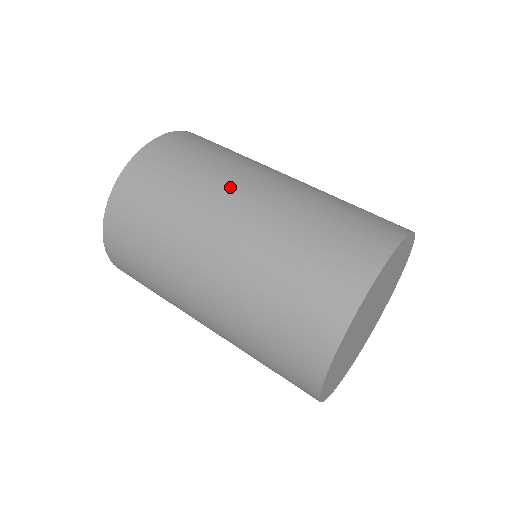
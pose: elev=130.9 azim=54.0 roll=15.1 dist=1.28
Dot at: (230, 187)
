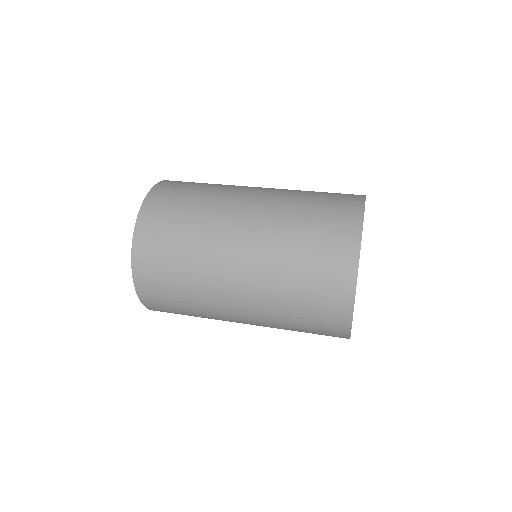
Dot at: (224, 223)
